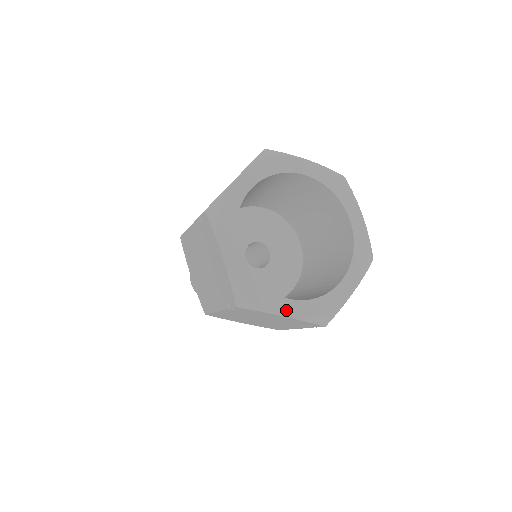
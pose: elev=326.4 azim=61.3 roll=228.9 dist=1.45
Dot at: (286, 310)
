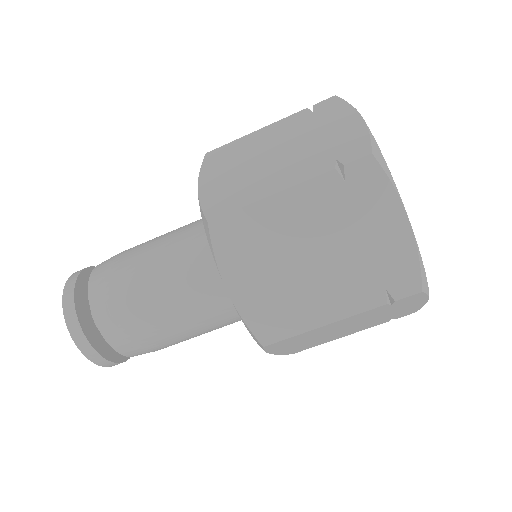
Dot at: occluded
